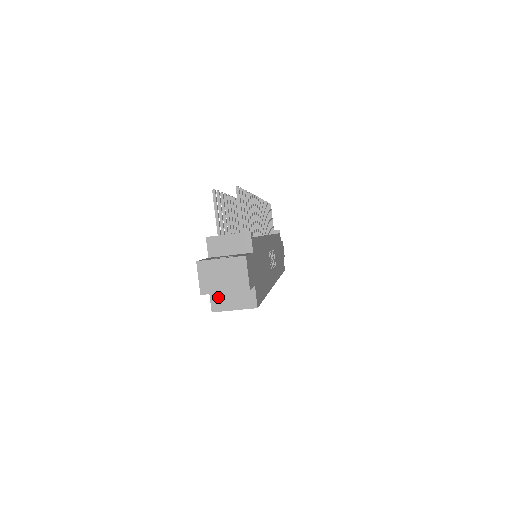
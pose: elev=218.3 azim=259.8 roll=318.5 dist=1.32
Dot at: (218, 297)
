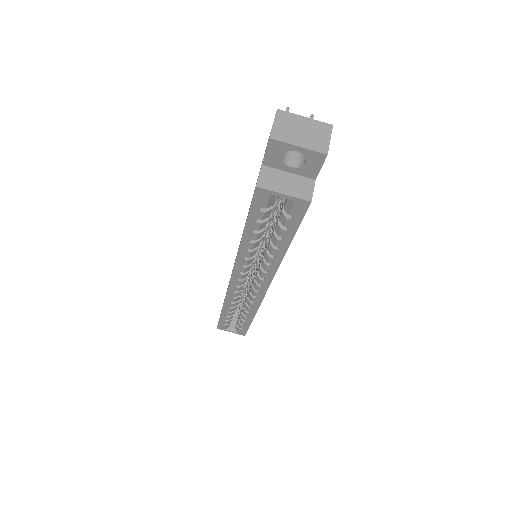
Dot at: (270, 175)
